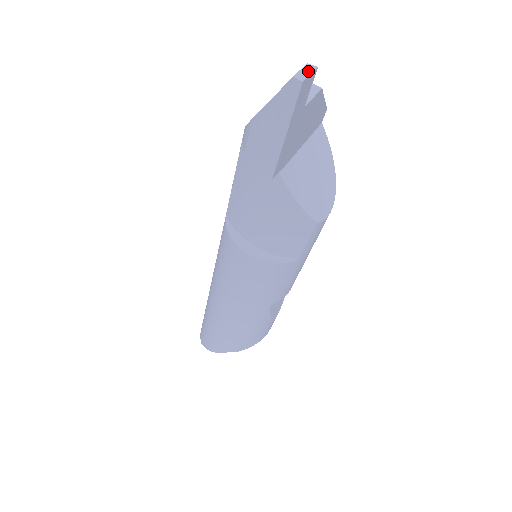
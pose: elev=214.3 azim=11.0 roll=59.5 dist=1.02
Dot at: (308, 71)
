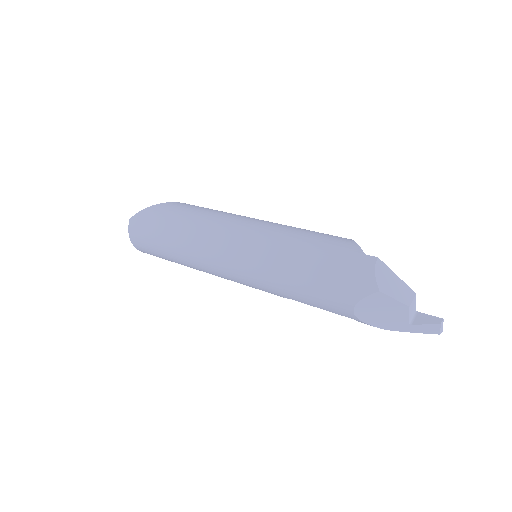
Dot at: (442, 326)
